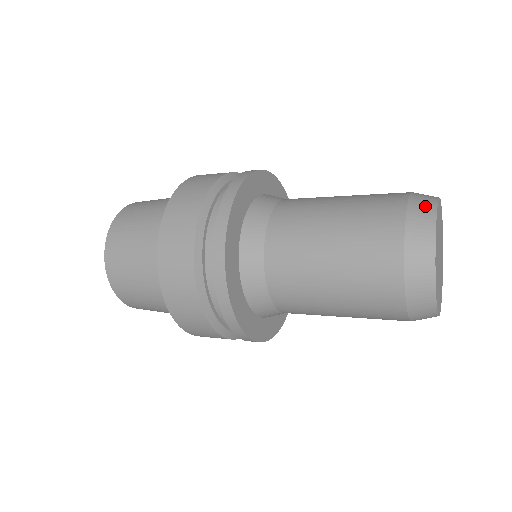
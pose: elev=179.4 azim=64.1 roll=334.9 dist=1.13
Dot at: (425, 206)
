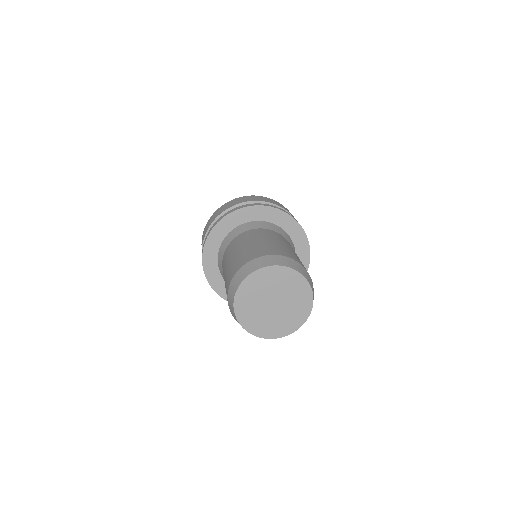
Dot at: (231, 305)
